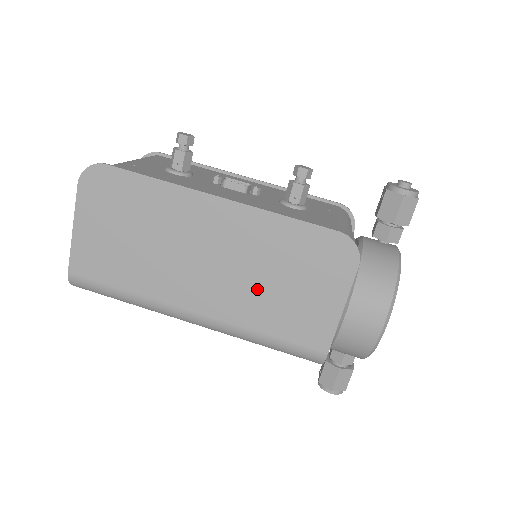
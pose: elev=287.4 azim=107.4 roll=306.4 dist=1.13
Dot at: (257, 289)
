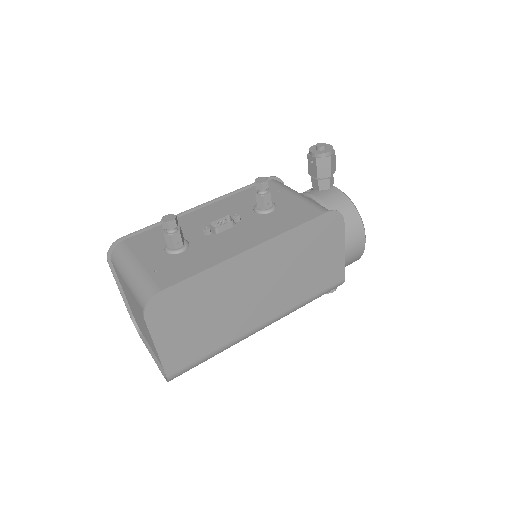
Dot at: (295, 279)
